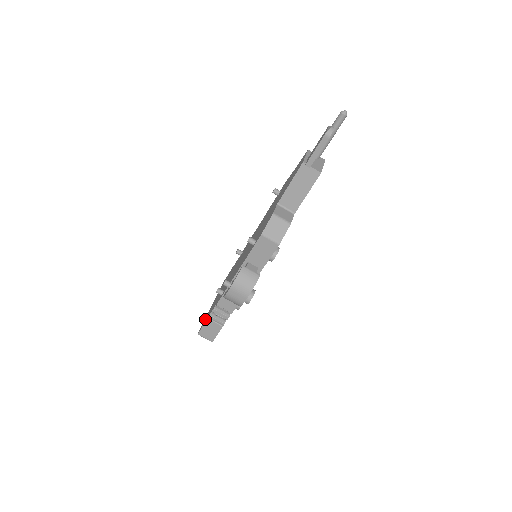
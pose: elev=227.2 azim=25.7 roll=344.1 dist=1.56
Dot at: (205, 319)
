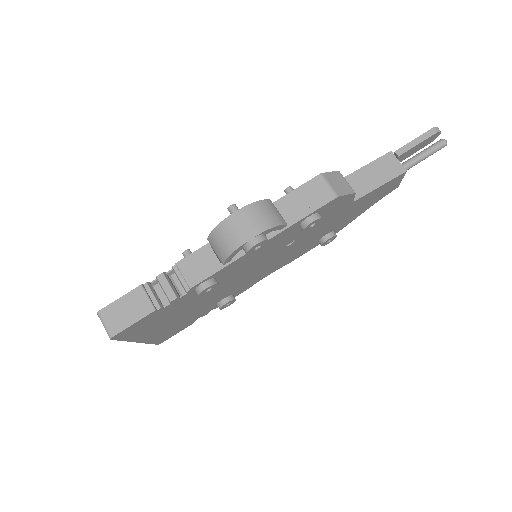
Dot at: occluded
